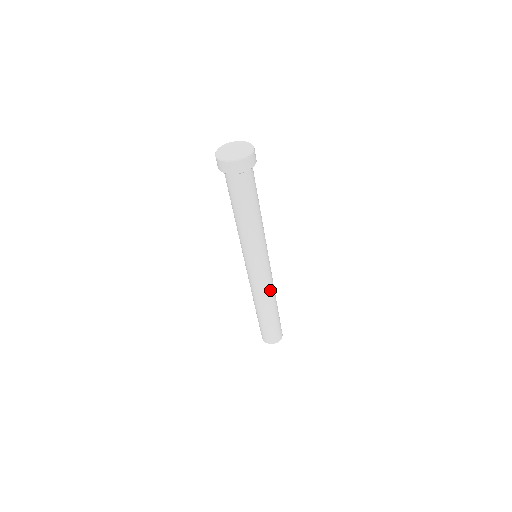
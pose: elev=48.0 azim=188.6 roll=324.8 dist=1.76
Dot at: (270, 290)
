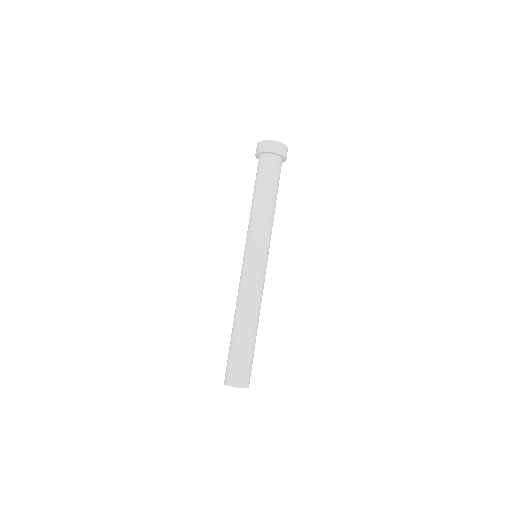
Dot at: (261, 299)
